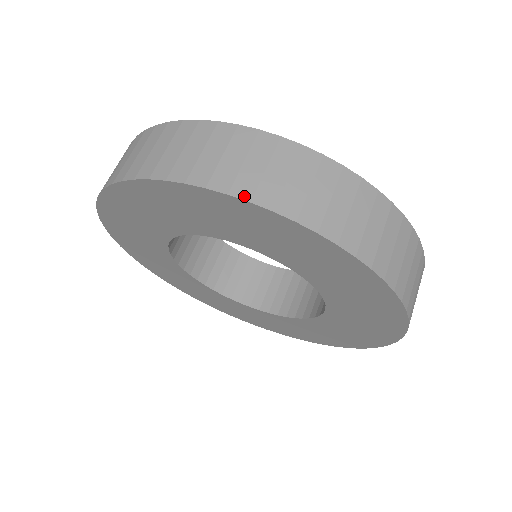
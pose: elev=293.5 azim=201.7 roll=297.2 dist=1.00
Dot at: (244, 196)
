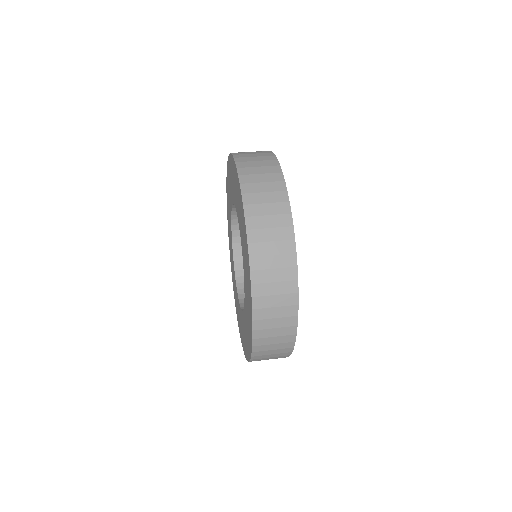
Dot at: (246, 212)
